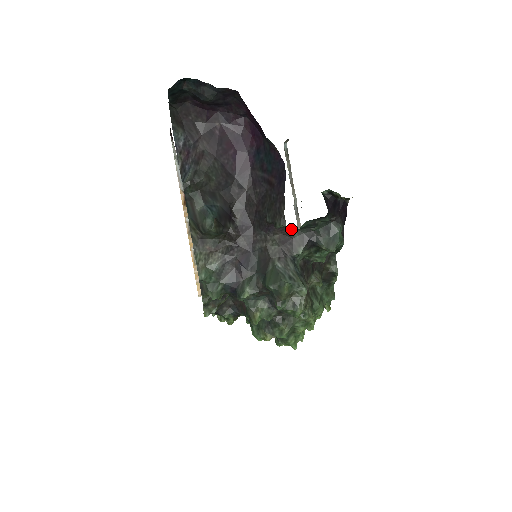
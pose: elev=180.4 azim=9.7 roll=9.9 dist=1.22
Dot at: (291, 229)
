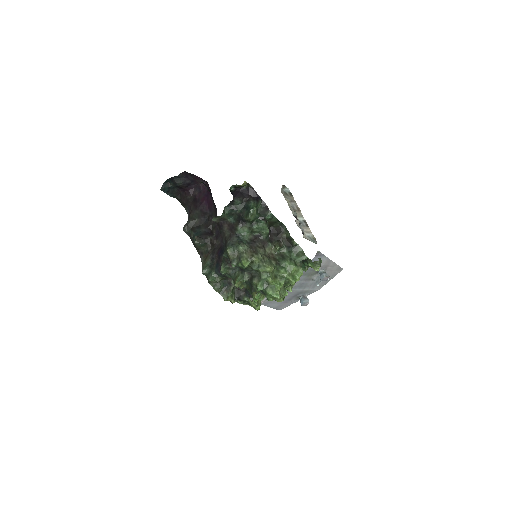
Dot at: (226, 219)
